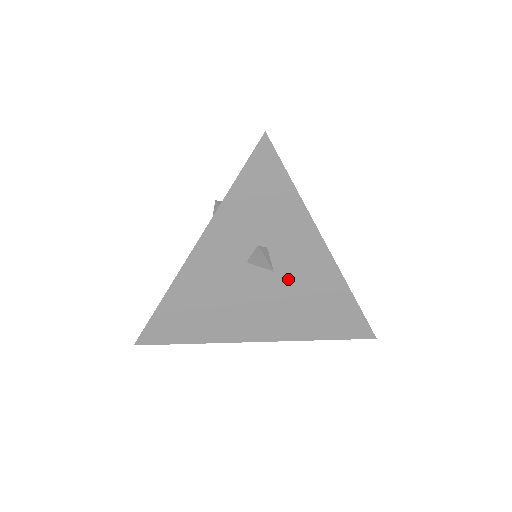
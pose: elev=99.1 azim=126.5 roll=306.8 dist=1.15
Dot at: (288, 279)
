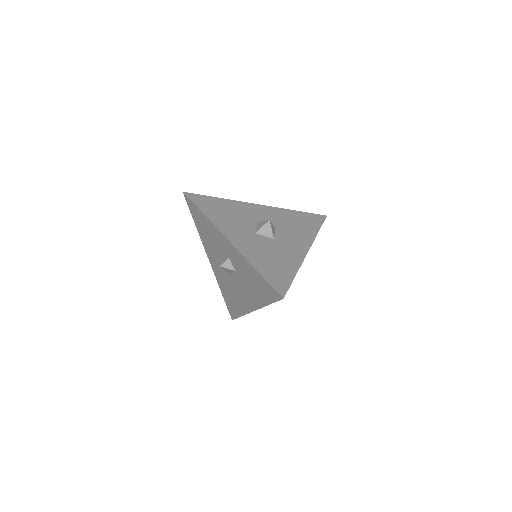
Dot at: occluded
